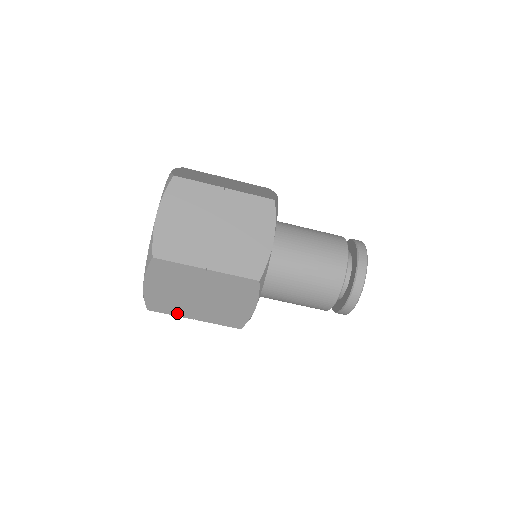
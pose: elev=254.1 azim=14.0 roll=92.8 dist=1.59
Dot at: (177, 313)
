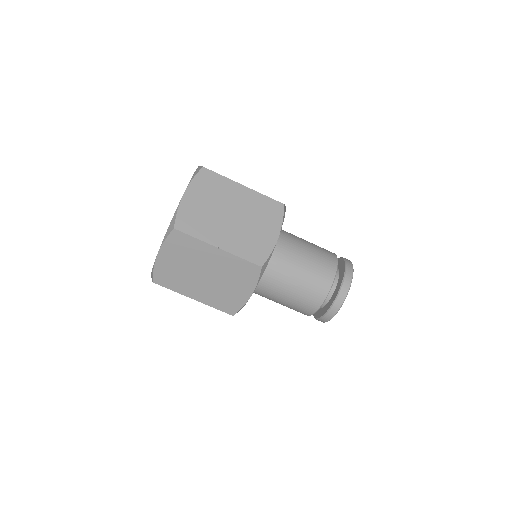
Dot at: occluded
